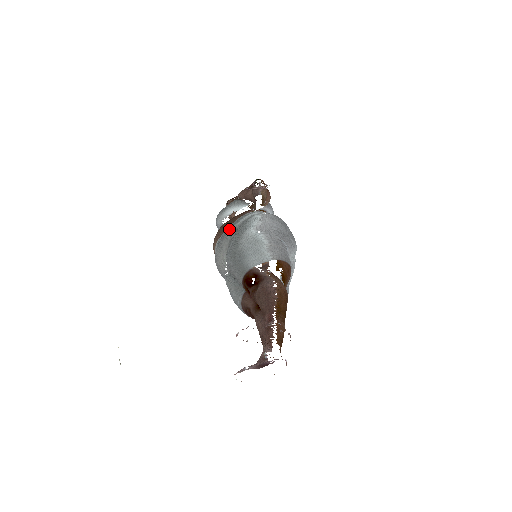
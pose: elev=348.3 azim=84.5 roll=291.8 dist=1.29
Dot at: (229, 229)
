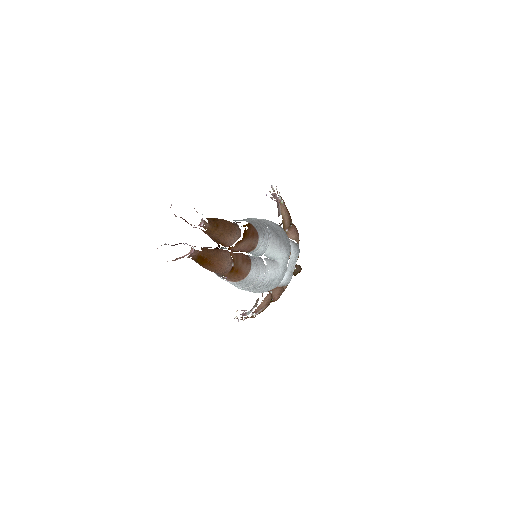
Dot at: occluded
